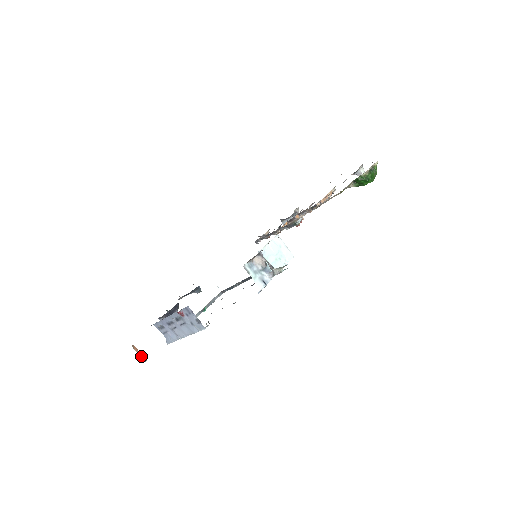
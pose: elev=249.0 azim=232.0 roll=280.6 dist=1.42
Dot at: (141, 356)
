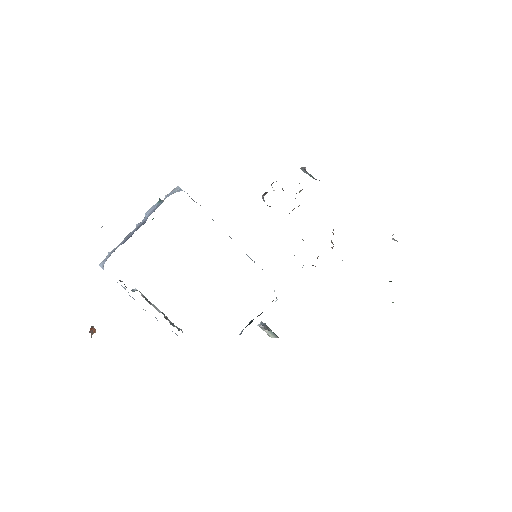
Dot at: (93, 333)
